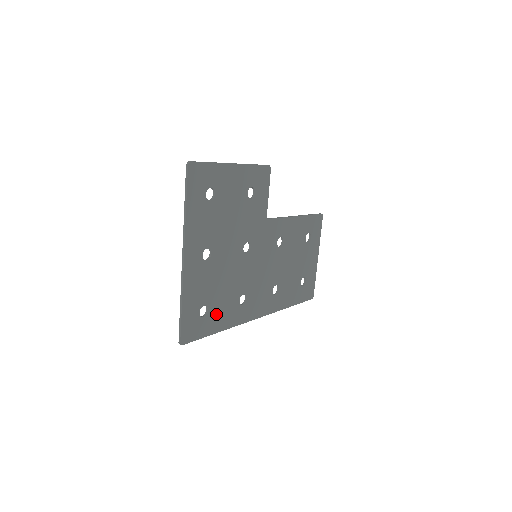
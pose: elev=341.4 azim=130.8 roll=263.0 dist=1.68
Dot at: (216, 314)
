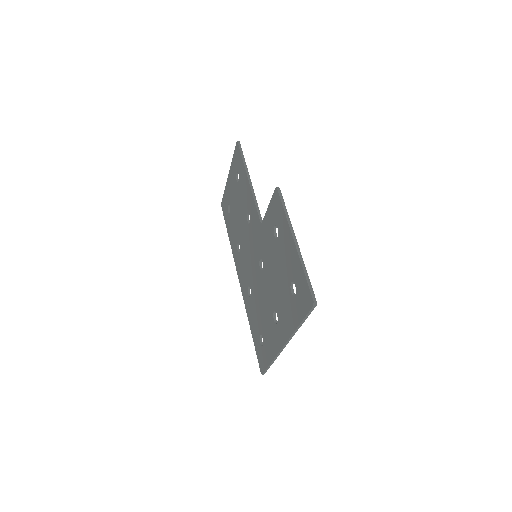
Dot at: occluded
